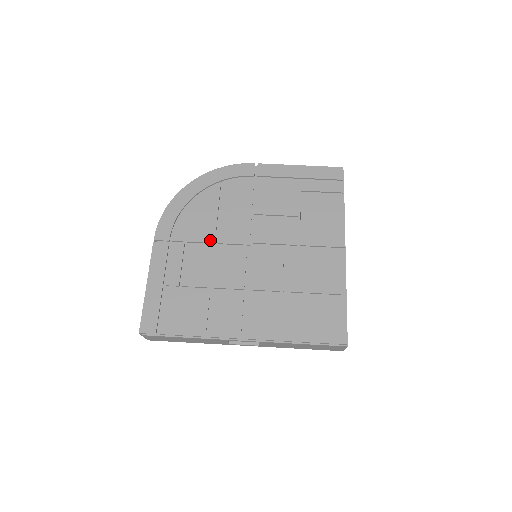
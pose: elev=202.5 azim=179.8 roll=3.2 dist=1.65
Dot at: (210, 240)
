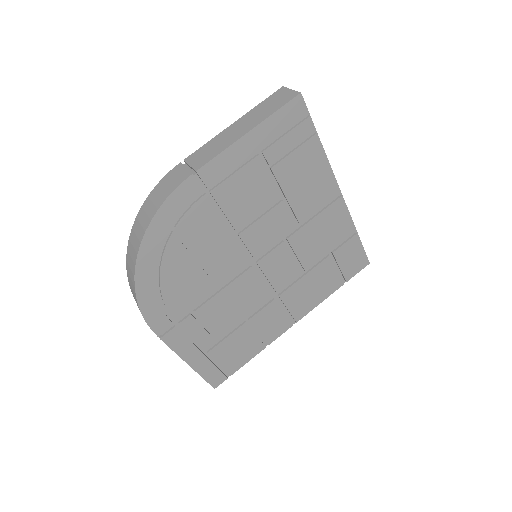
Dot at: (213, 291)
